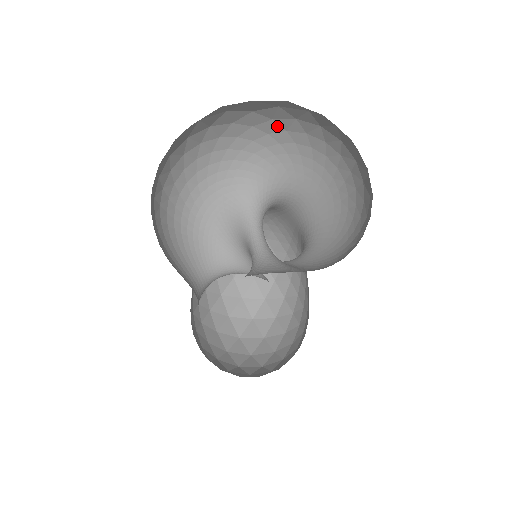
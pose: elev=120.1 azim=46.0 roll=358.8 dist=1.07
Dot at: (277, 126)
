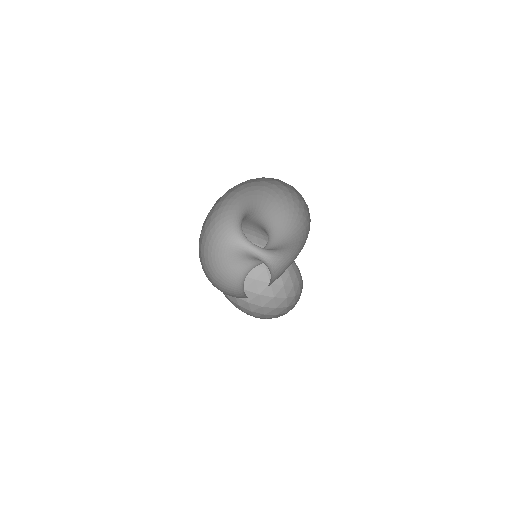
Dot at: (227, 194)
